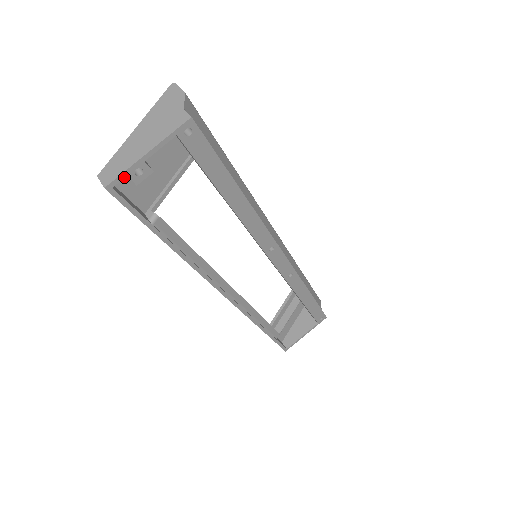
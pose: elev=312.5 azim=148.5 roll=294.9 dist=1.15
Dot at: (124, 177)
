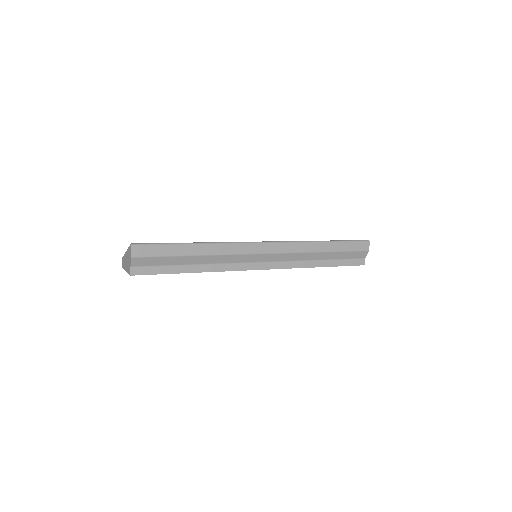
Dot at: occluded
